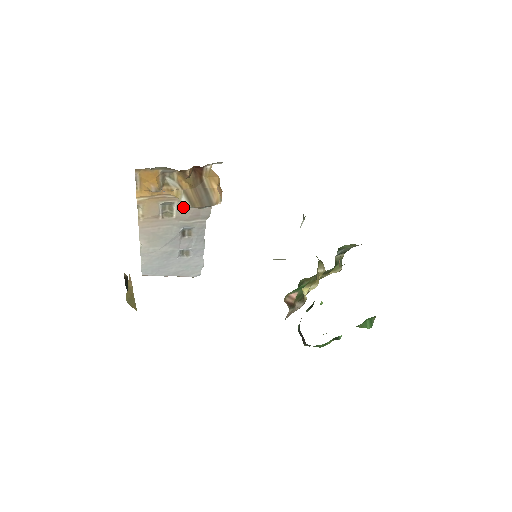
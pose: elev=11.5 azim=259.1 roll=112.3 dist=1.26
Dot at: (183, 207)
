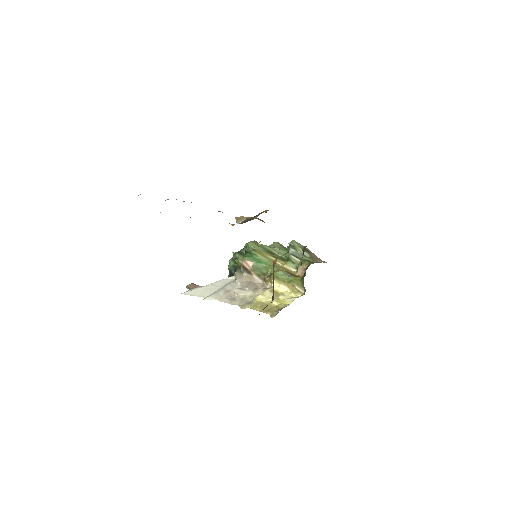
Dot at: occluded
